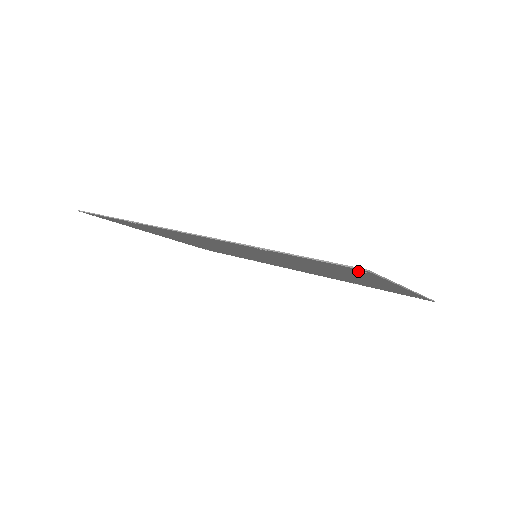
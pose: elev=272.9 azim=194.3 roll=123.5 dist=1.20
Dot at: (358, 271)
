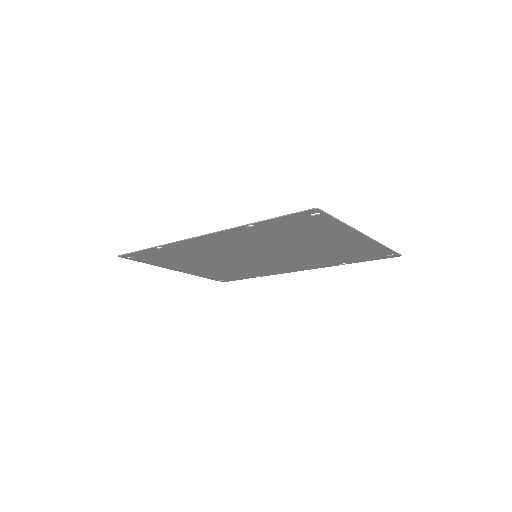
Dot at: (315, 216)
